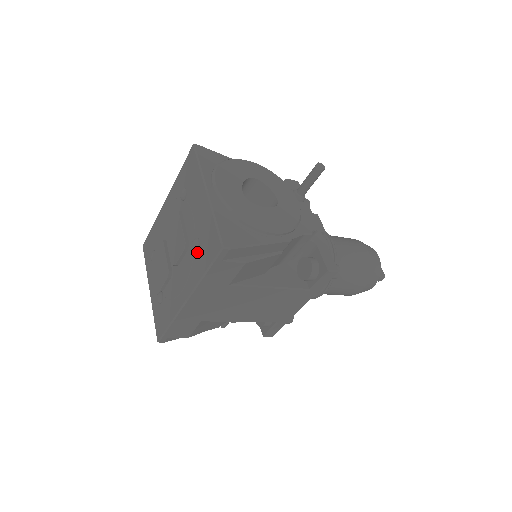
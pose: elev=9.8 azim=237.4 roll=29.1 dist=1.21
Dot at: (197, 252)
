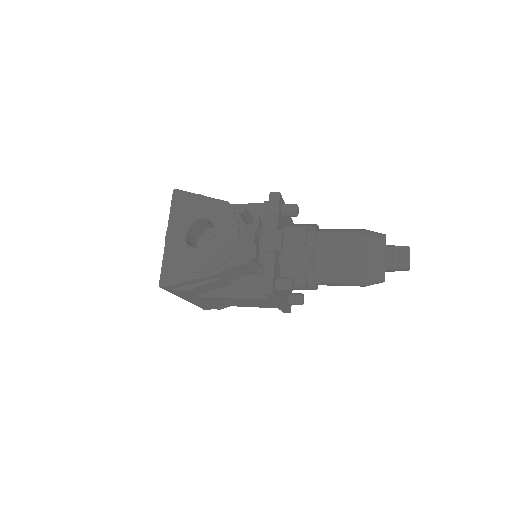
Dot at: occluded
